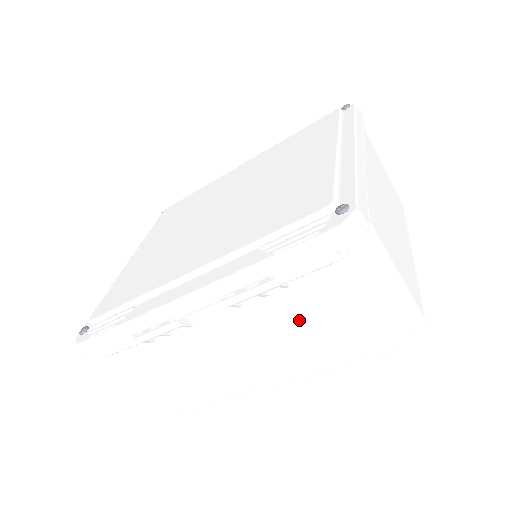
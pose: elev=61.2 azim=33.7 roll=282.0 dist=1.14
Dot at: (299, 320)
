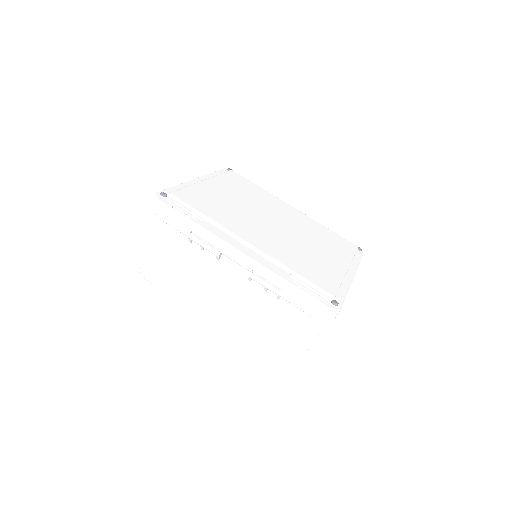
Dot at: (261, 312)
